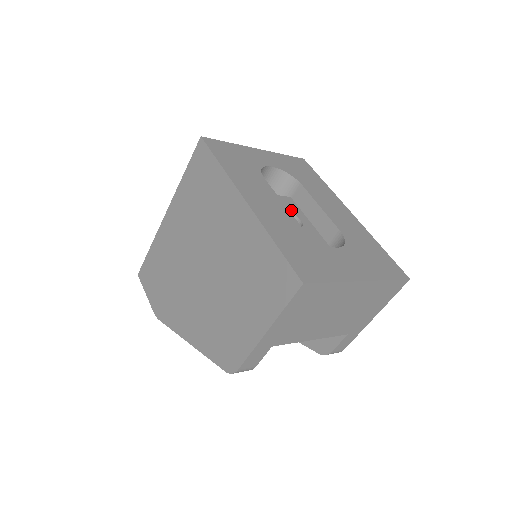
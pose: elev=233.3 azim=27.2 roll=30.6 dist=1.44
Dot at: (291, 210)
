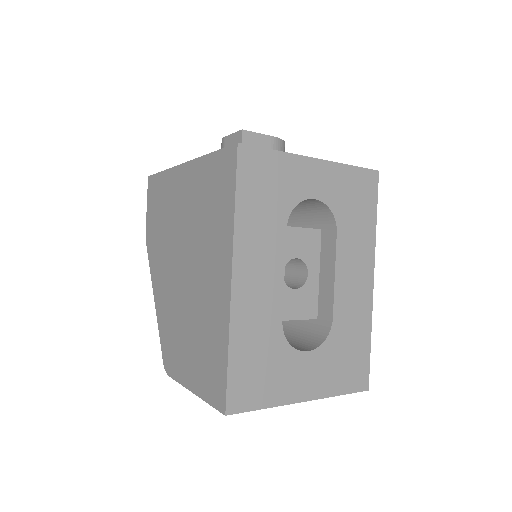
Dot at: (306, 256)
